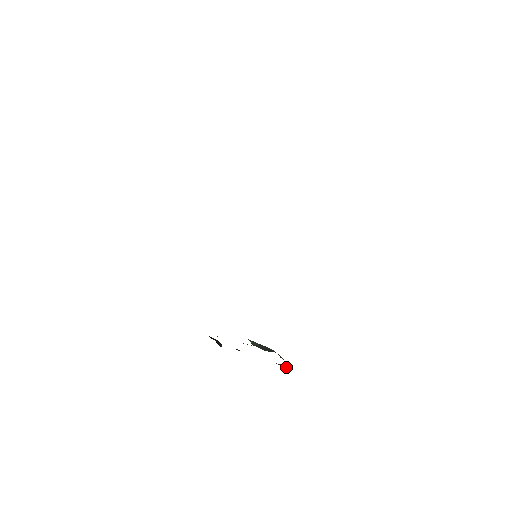
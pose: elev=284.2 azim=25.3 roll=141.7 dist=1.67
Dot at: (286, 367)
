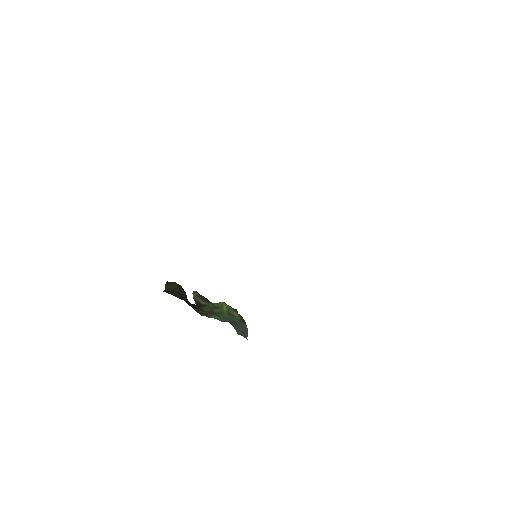
Dot at: occluded
